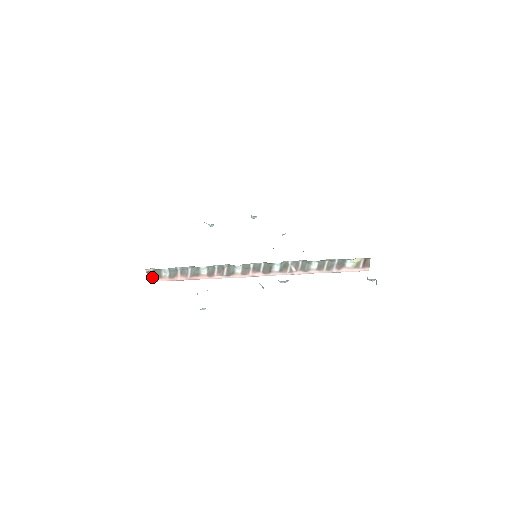
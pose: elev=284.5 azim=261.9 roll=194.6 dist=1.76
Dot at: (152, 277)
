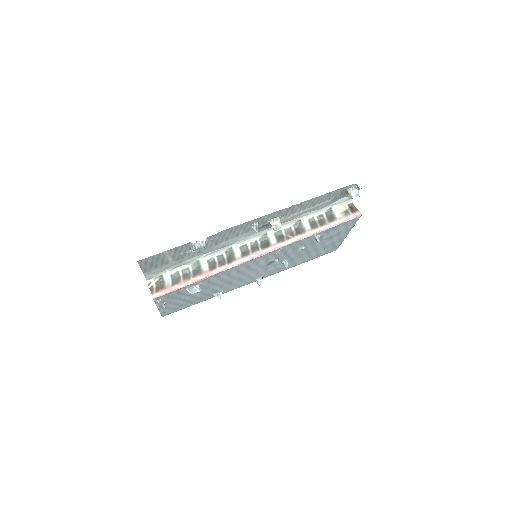
Dot at: (155, 291)
